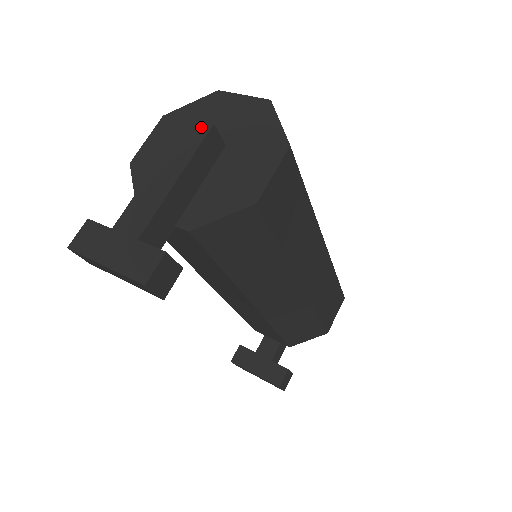
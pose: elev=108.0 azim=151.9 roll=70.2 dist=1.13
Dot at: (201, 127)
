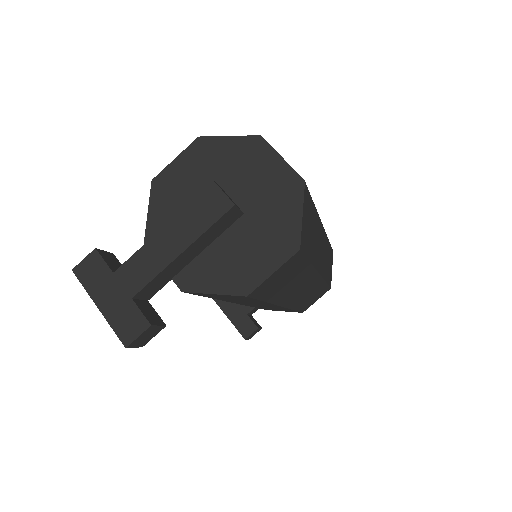
Dot at: (222, 202)
